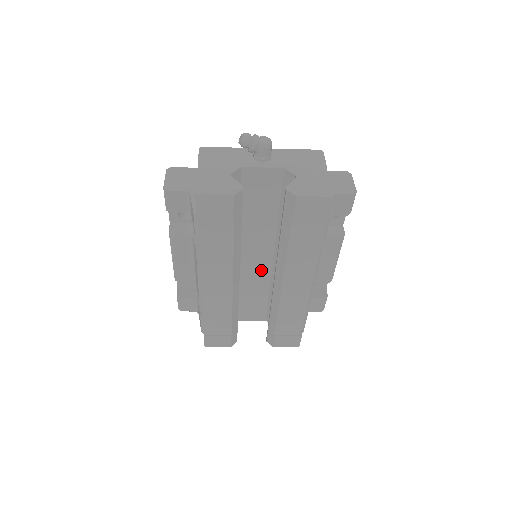
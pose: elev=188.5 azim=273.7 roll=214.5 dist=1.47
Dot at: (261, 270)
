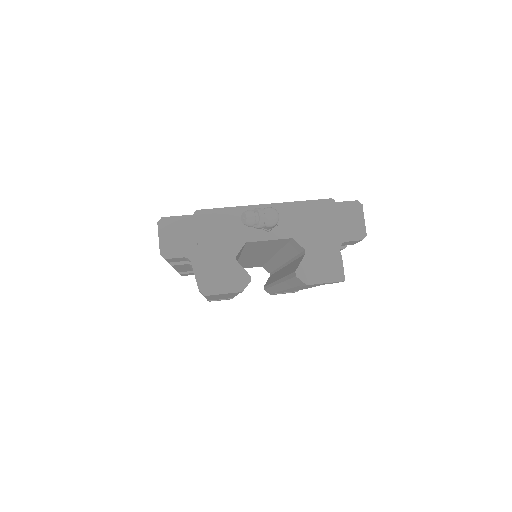
Dot at: (260, 259)
